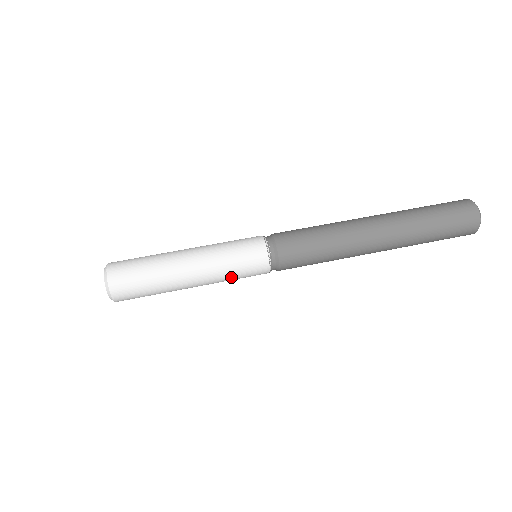
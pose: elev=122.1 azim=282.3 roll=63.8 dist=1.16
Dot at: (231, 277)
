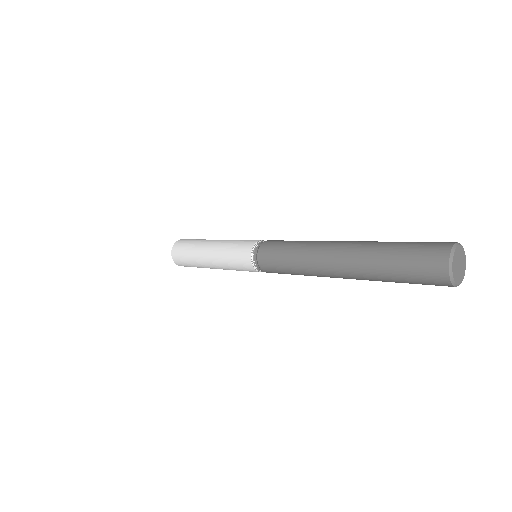
Dot at: (229, 260)
